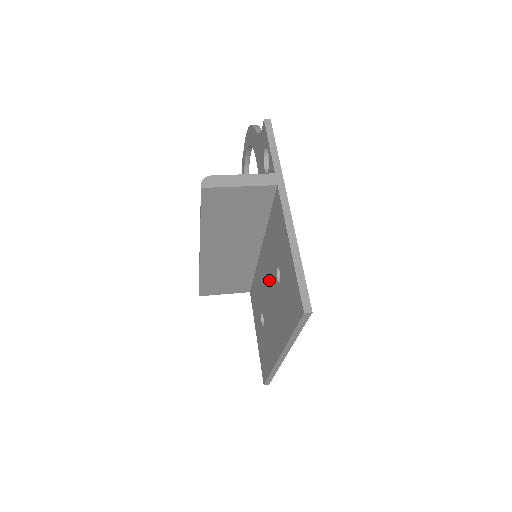
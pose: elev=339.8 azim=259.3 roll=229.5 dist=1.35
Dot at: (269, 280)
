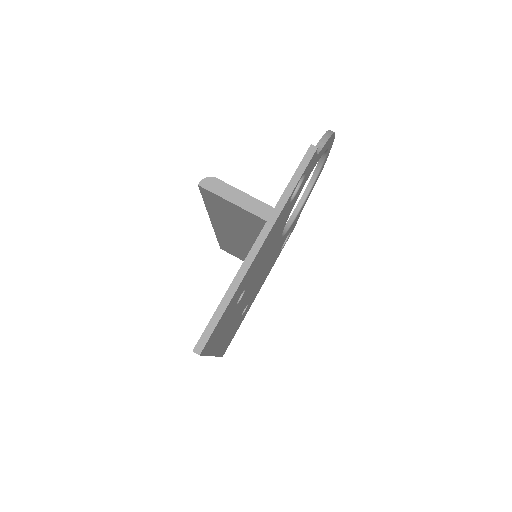
Dot at: occluded
